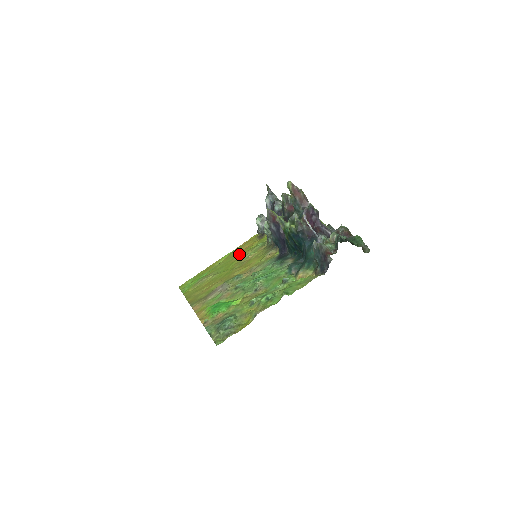
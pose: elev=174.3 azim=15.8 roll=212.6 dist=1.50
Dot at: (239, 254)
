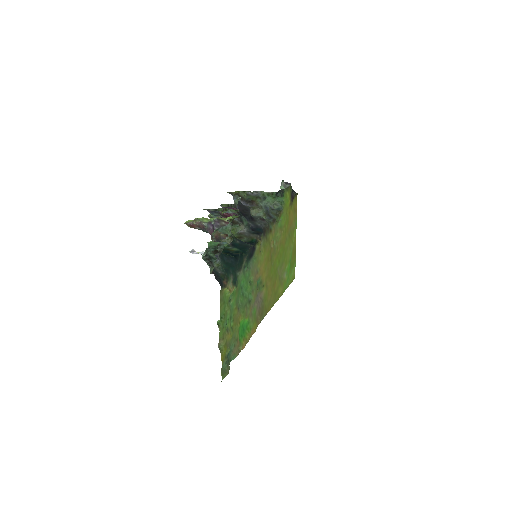
Dot at: (285, 234)
